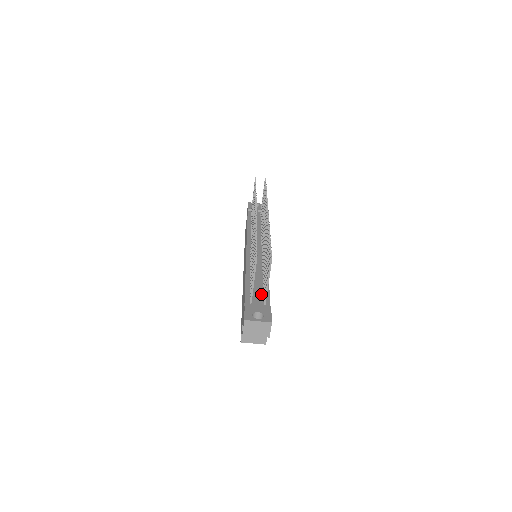
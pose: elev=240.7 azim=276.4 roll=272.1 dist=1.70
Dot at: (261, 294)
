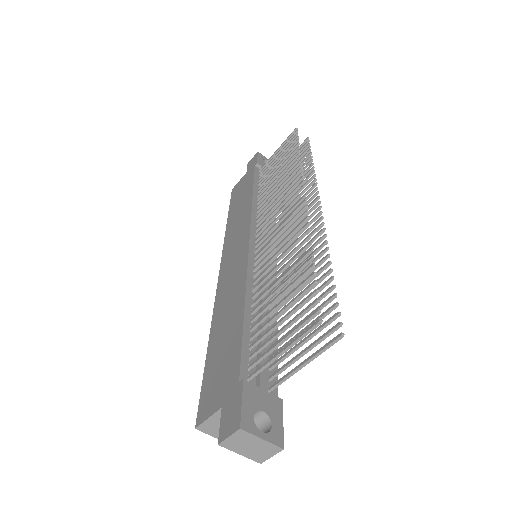
Dot at: (266, 357)
